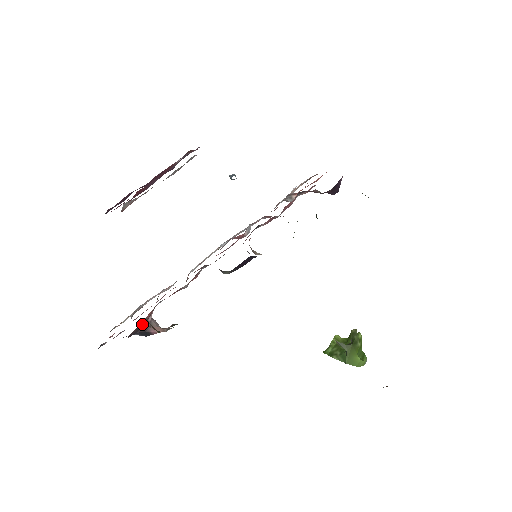
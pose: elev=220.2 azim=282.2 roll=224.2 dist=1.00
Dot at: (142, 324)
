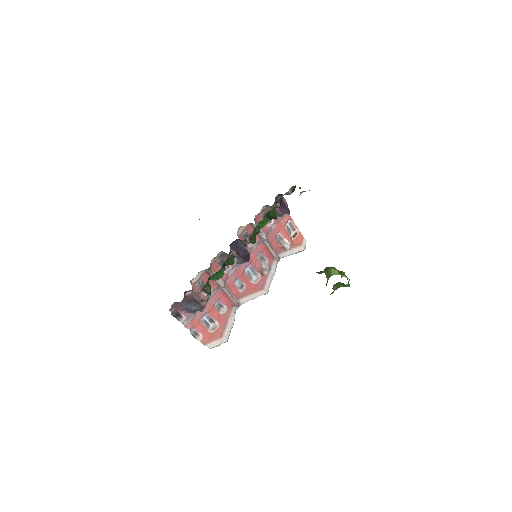
Dot at: (194, 296)
